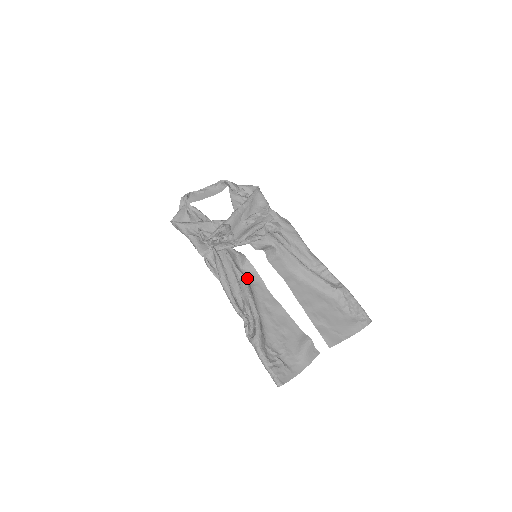
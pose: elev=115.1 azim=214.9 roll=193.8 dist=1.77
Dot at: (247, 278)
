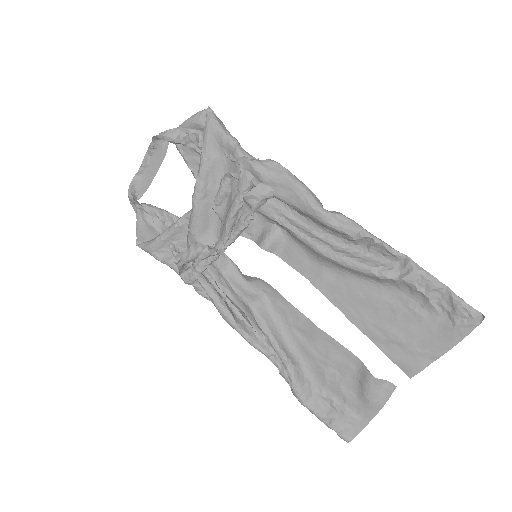
Dot at: (256, 302)
